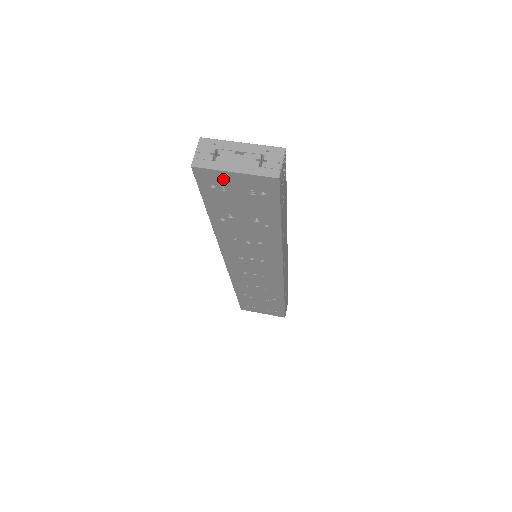
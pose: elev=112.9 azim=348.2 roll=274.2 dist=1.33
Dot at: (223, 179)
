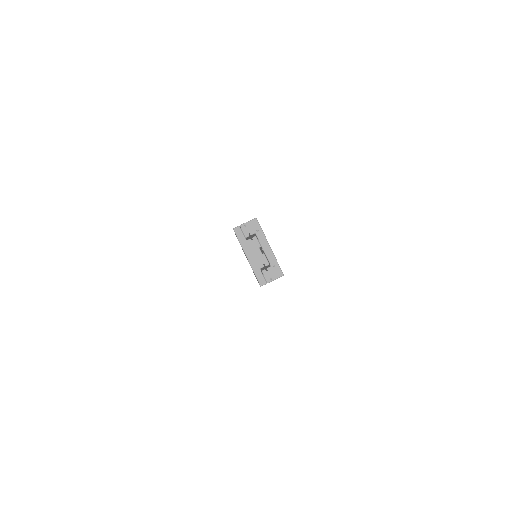
Dot at: occluded
